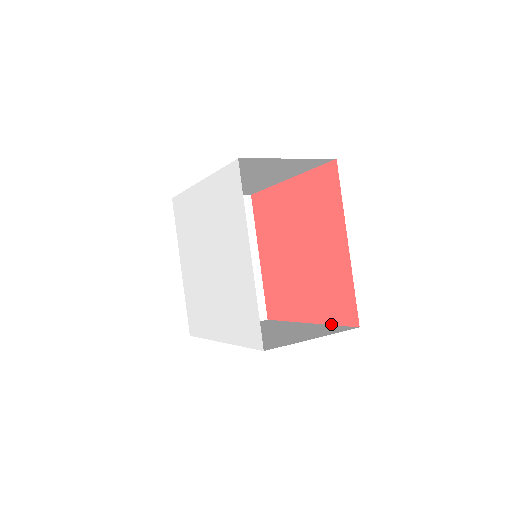
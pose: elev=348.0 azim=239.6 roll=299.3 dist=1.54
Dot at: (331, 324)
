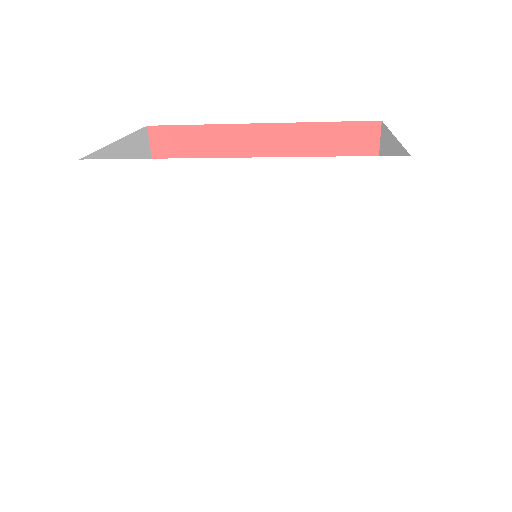
Dot at: occluded
